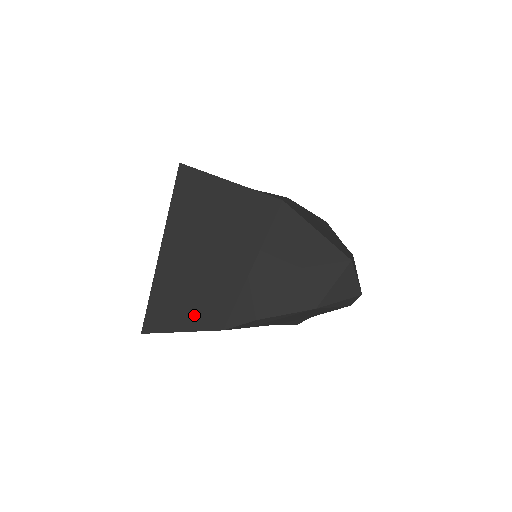
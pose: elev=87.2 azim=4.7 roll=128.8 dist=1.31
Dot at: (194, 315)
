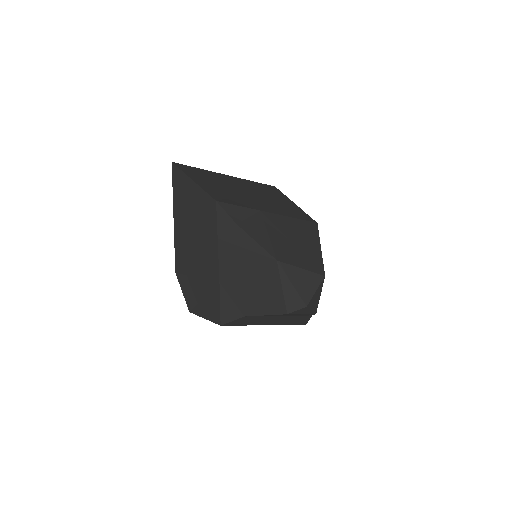
Dot at: (209, 187)
